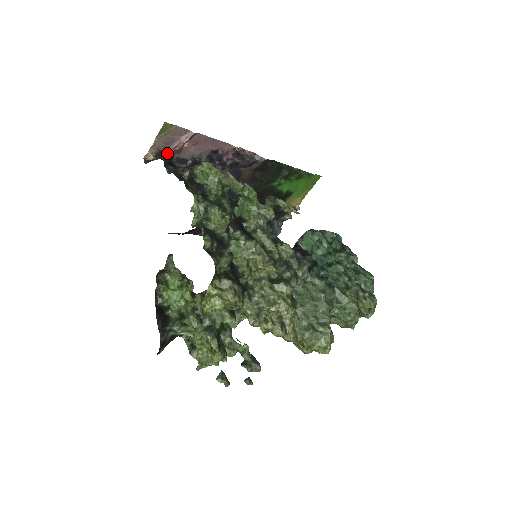
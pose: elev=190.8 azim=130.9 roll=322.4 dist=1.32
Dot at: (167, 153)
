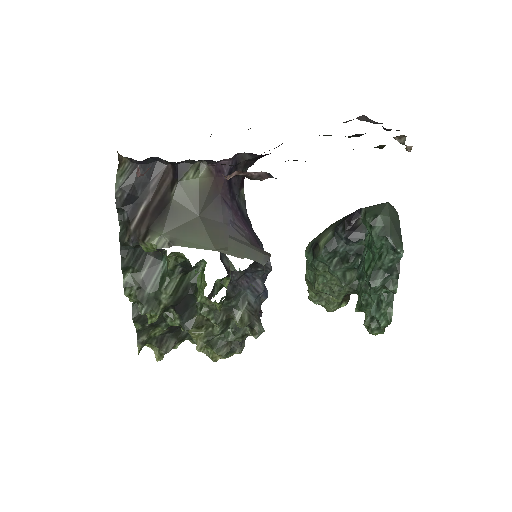
Dot at: (136, 160)
